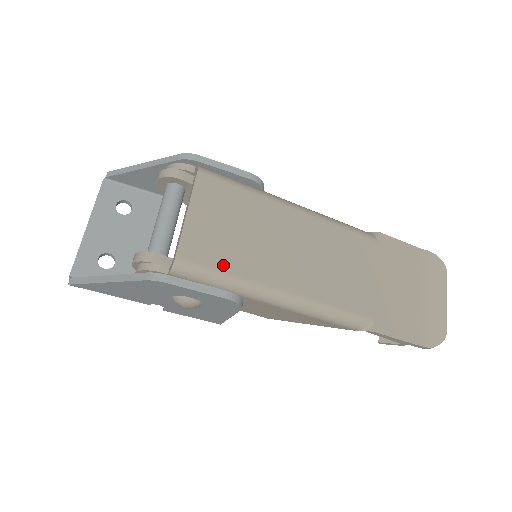
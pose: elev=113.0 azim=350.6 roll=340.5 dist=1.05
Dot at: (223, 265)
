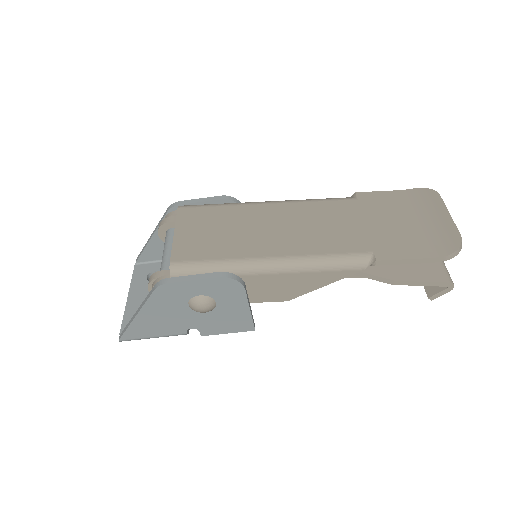
Dot at: (212, 256)
